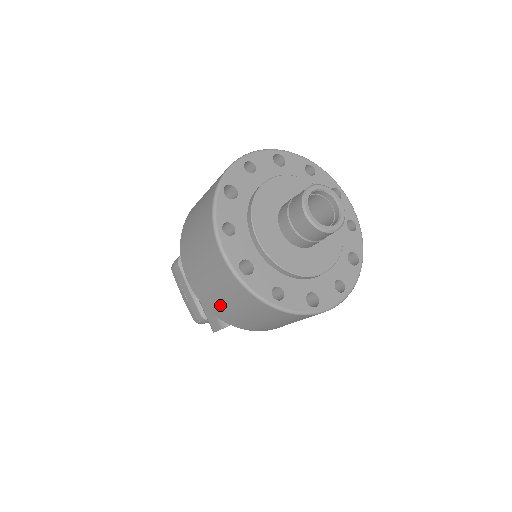
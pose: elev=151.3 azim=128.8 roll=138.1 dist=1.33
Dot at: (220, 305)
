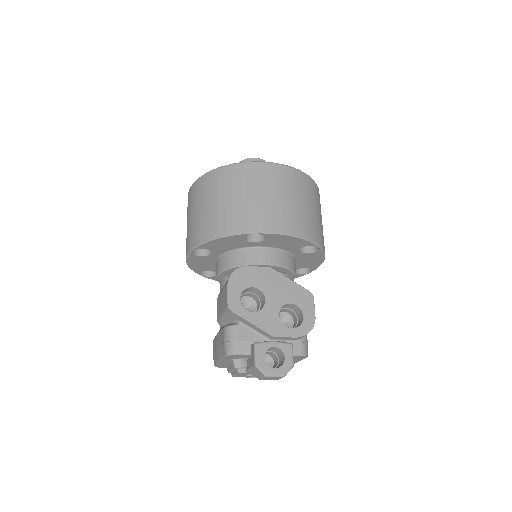
Dot at: (198, 222)
